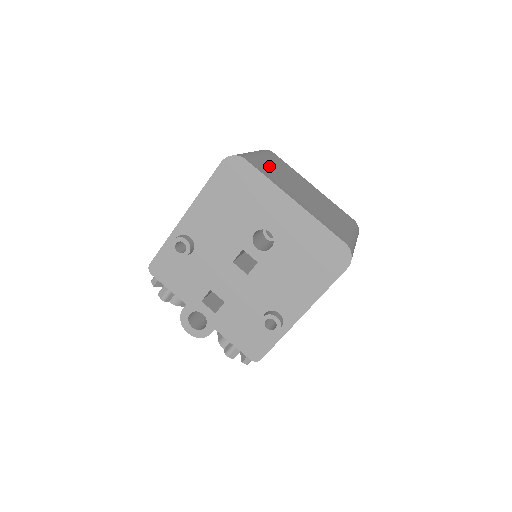
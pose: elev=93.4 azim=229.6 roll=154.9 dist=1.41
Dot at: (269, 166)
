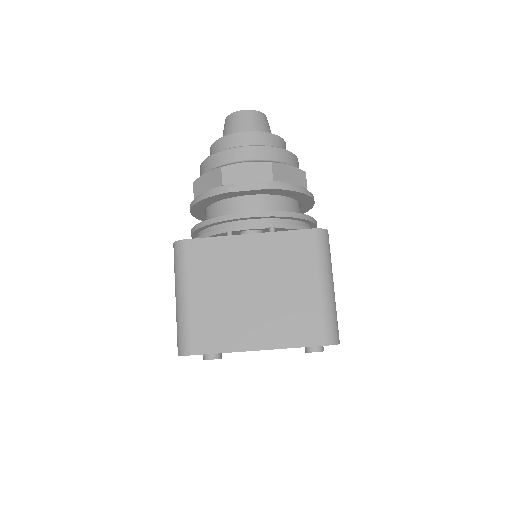
Dot at: (206, 310)
